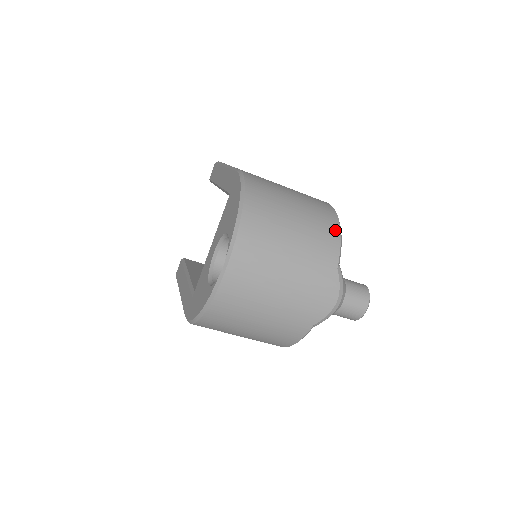
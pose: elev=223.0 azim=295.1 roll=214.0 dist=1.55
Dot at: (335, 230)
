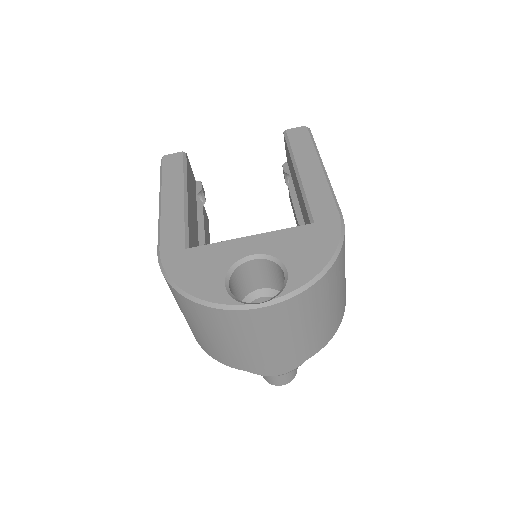
Dot at: (336, 329)
